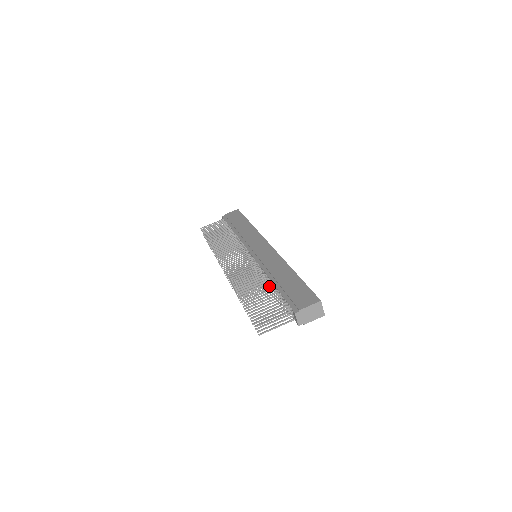
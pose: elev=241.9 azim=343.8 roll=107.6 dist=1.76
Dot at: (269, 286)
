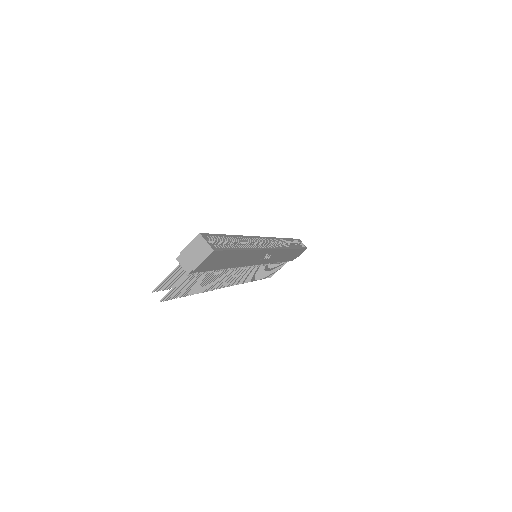
Dot at: occluded
